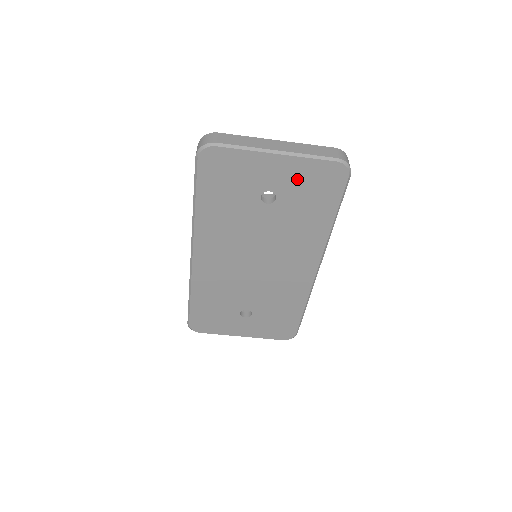
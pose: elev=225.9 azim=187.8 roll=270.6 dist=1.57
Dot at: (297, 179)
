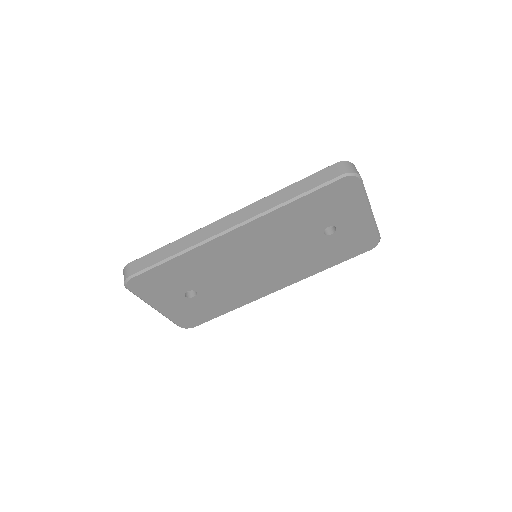
Dot at: (355, 232)
